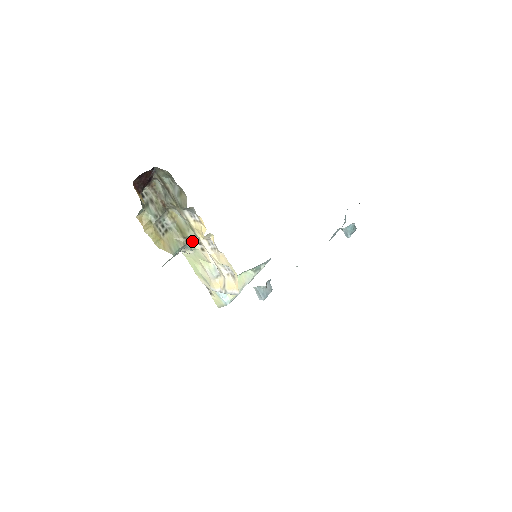
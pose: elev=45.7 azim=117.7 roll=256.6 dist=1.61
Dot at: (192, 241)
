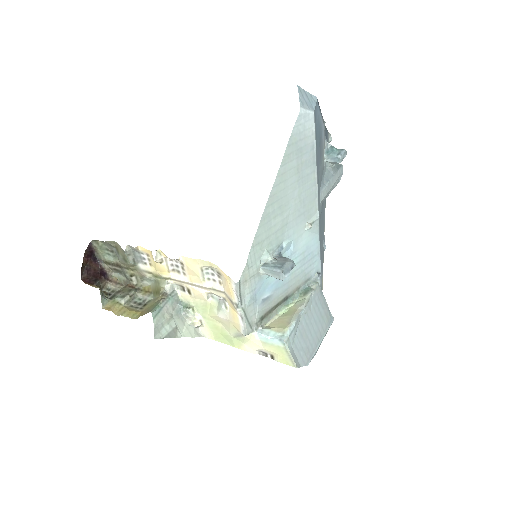
Dot at: (181, 298)
